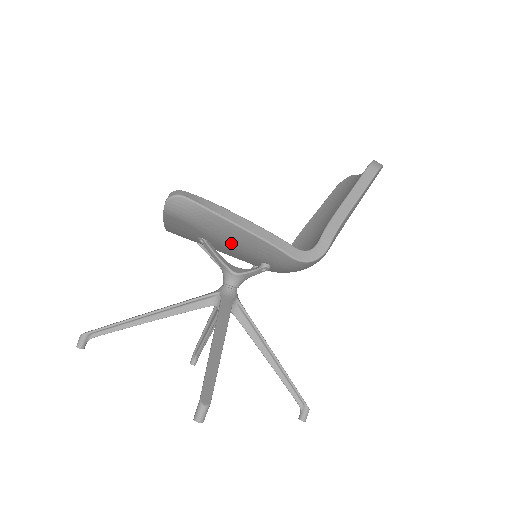
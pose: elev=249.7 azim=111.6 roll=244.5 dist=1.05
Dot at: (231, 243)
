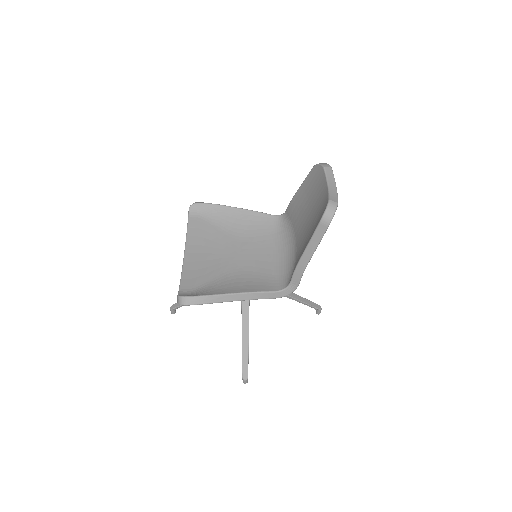
Dot at: occluded
